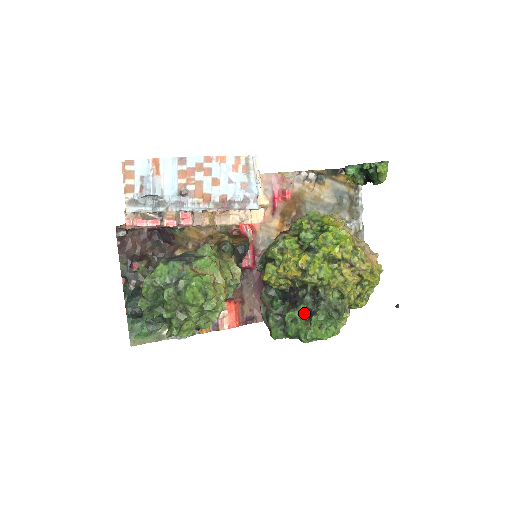
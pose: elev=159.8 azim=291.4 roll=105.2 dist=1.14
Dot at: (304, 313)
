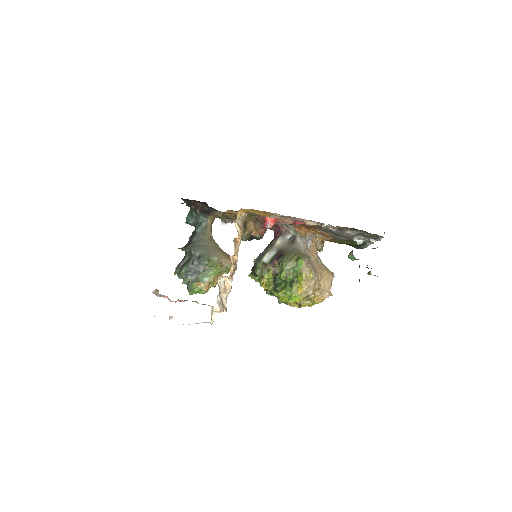
Dot at: occluded
